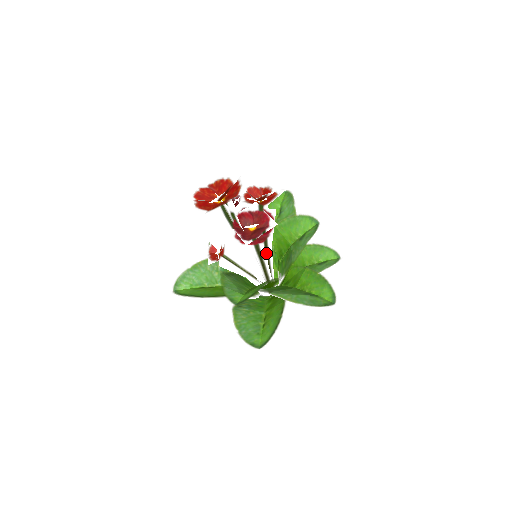
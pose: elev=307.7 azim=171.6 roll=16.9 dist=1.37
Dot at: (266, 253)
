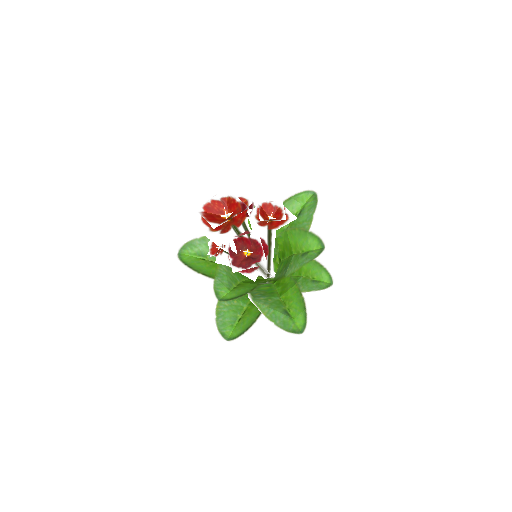
Dot at: occluded
